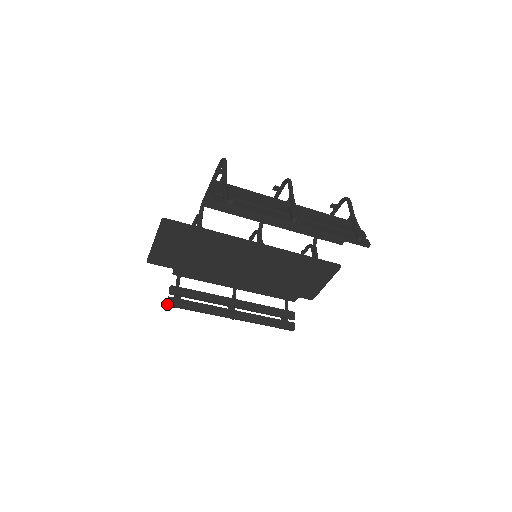
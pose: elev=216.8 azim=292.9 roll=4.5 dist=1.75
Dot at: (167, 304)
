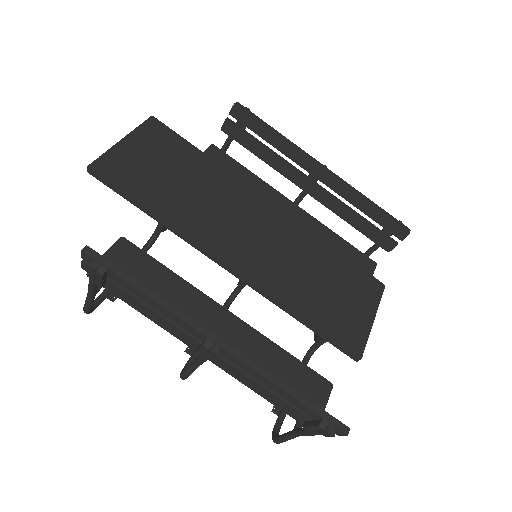
Dot at: (84, 247)
